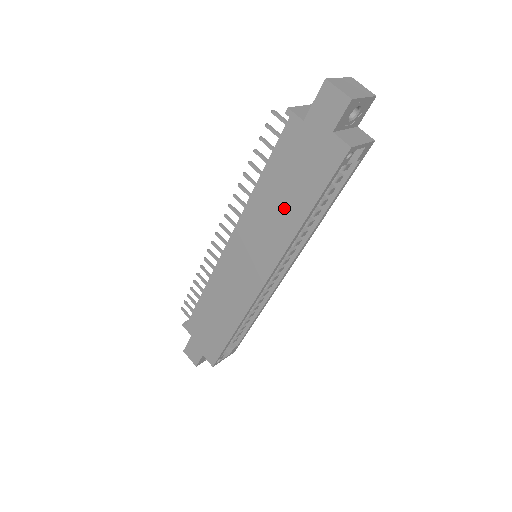
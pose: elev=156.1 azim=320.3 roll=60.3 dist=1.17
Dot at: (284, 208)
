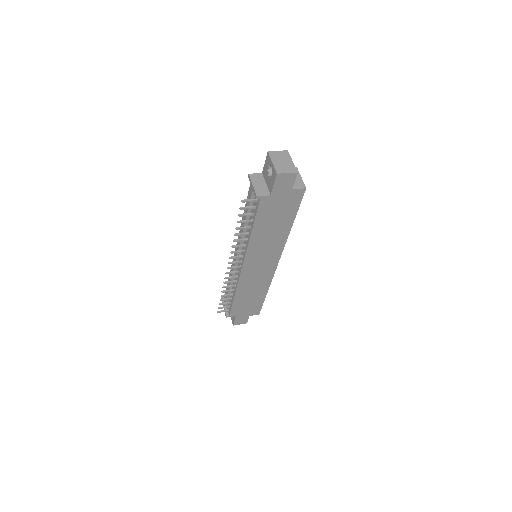
Dot at: (276, 231)
